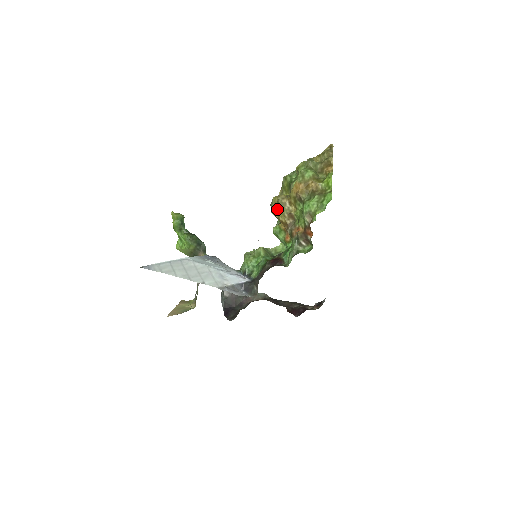
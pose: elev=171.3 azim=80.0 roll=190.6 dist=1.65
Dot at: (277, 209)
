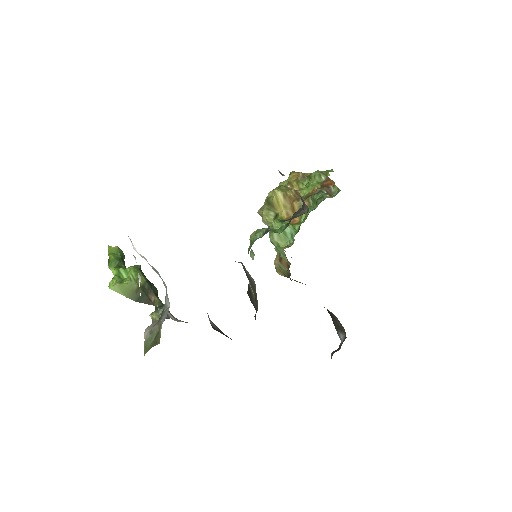
Dot at: (281, 190)
